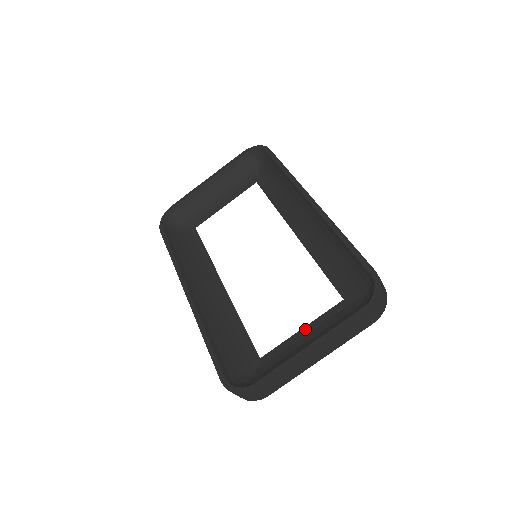
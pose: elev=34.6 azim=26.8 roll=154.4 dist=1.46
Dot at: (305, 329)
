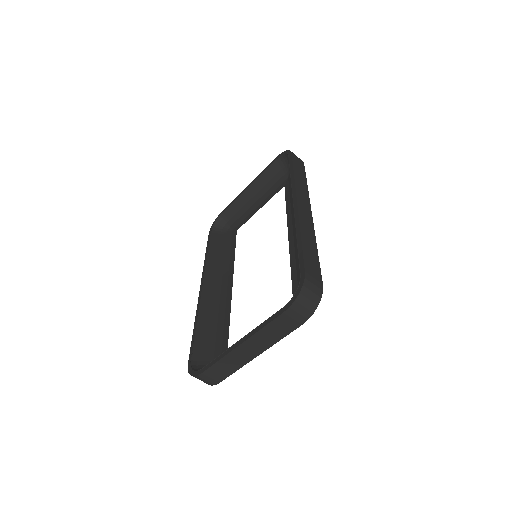
Dot at: occluded
